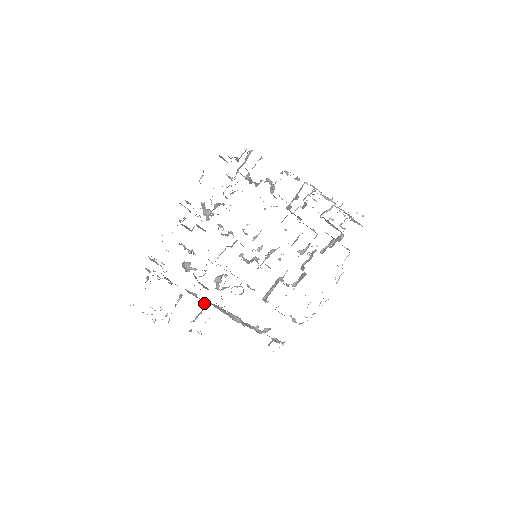
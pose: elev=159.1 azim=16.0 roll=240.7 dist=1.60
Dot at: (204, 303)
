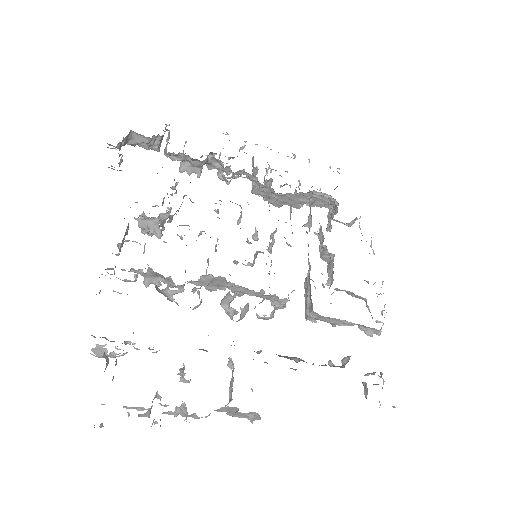
Dot at: (227, 364)
